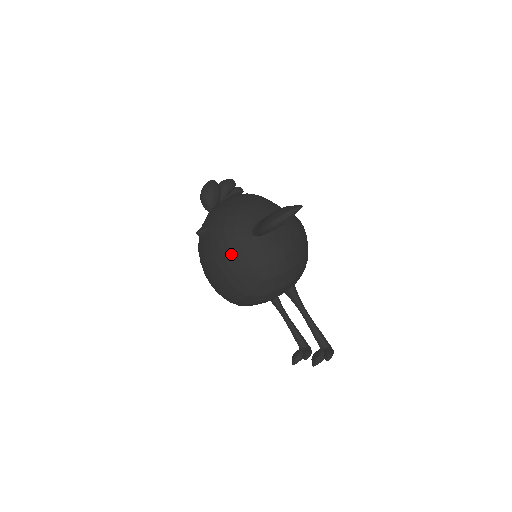
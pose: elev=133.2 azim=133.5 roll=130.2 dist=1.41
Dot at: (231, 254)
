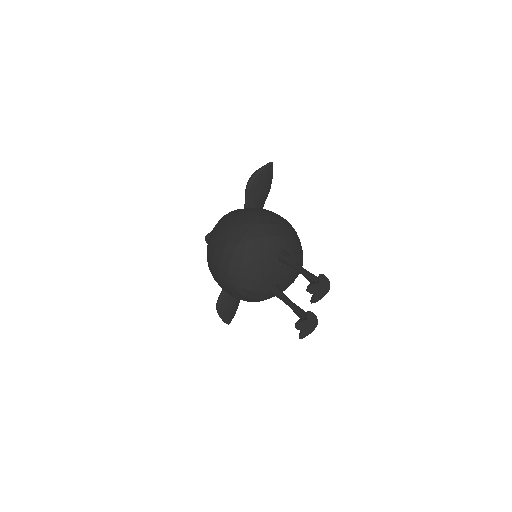
Dot at: (226, 219)
